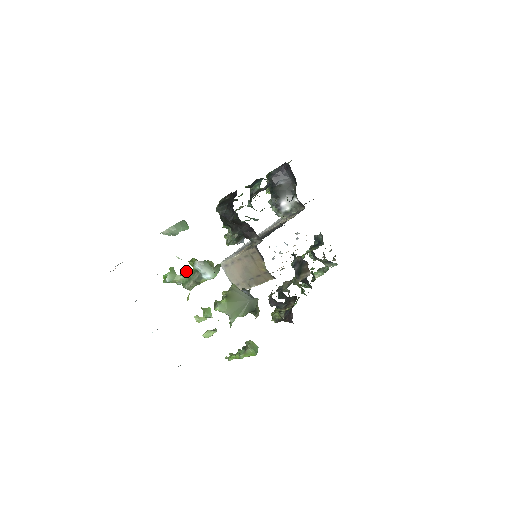
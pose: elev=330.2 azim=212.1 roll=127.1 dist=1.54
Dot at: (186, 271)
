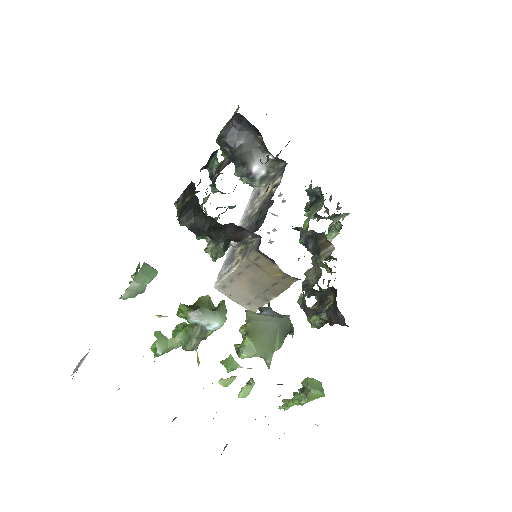
Dot at: (178, 325)
